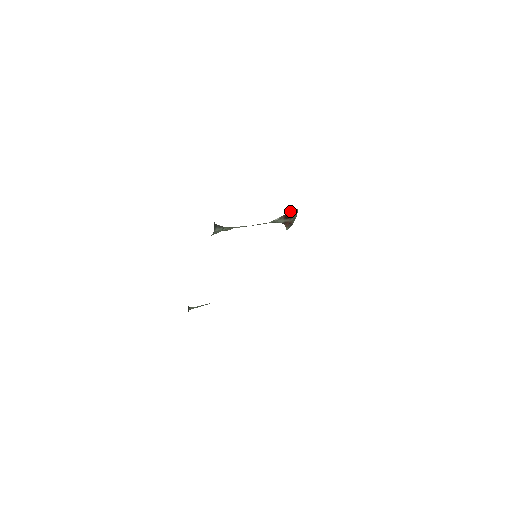
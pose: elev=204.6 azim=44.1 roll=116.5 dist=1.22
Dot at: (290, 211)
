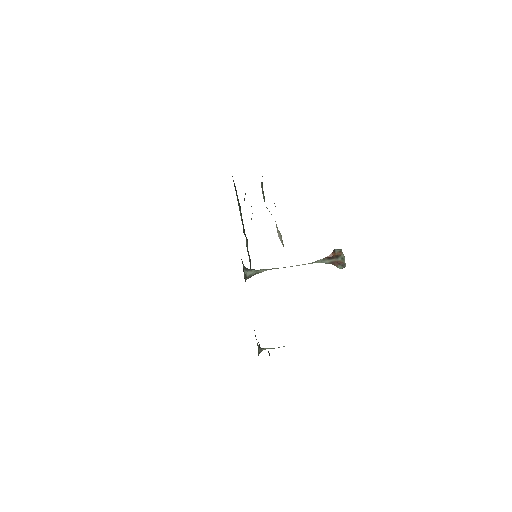
Dot at: (332, 252)
